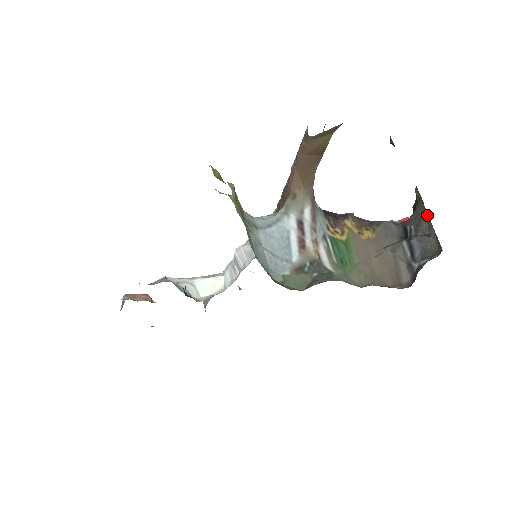
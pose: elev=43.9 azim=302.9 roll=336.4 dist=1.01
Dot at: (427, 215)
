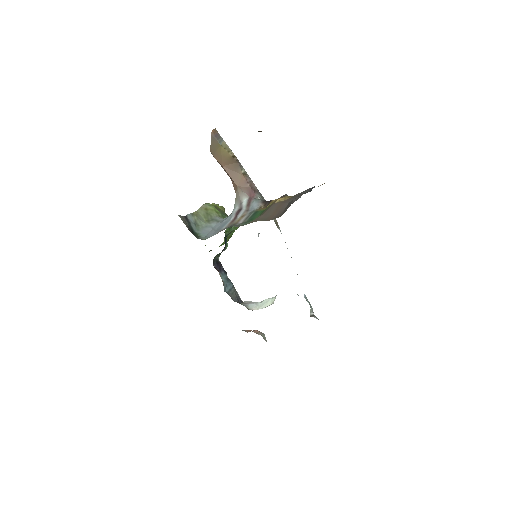
Dot at: occluded
